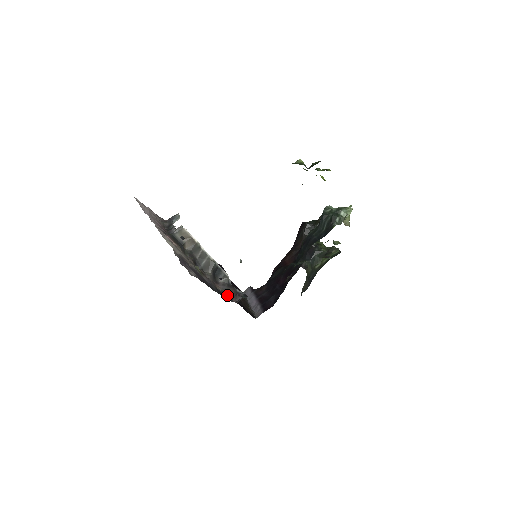
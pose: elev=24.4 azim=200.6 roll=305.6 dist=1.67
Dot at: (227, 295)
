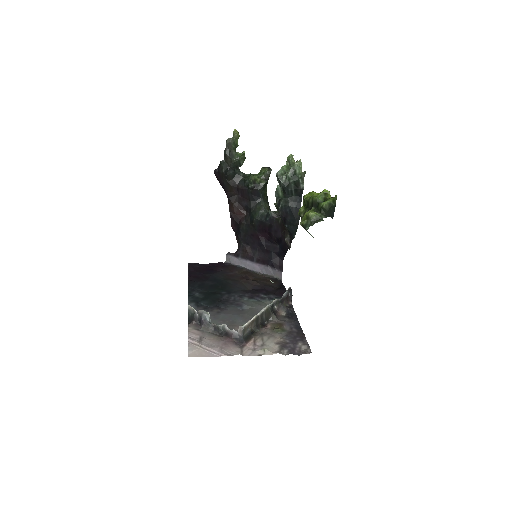
Dot at: (290, 309)
